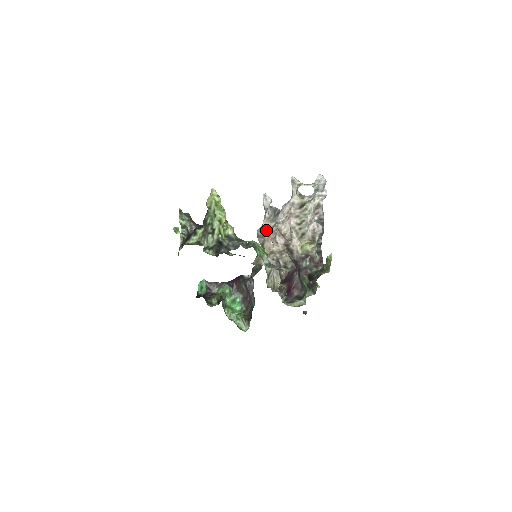
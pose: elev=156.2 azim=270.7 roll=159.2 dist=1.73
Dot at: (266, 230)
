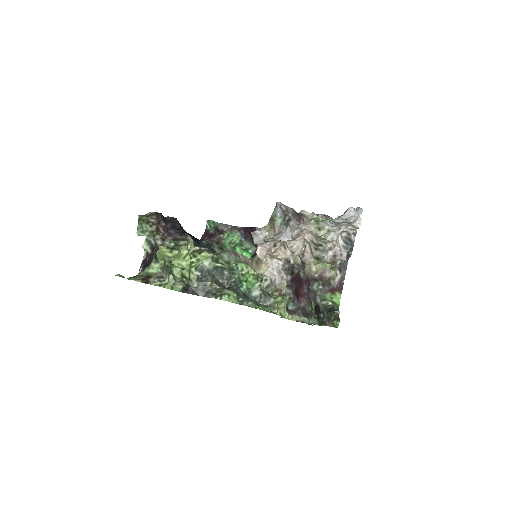
Dot at: (260, 256)
